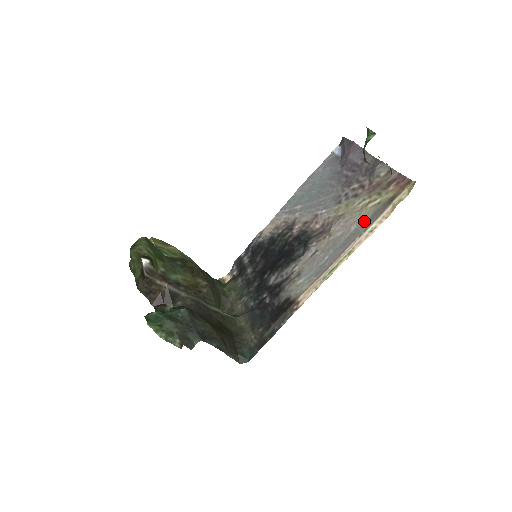
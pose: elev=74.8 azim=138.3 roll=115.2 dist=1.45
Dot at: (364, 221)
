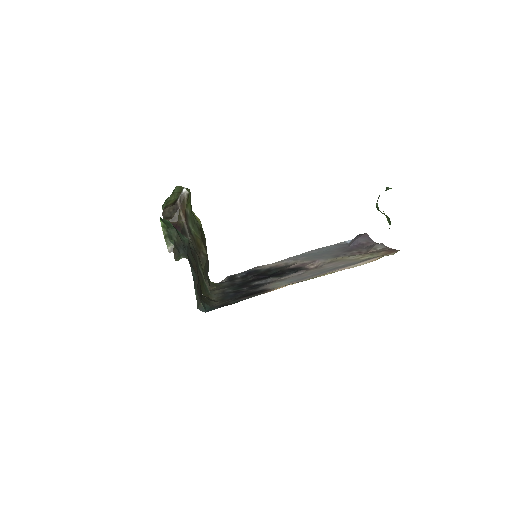
Dot at: (352, 263)
